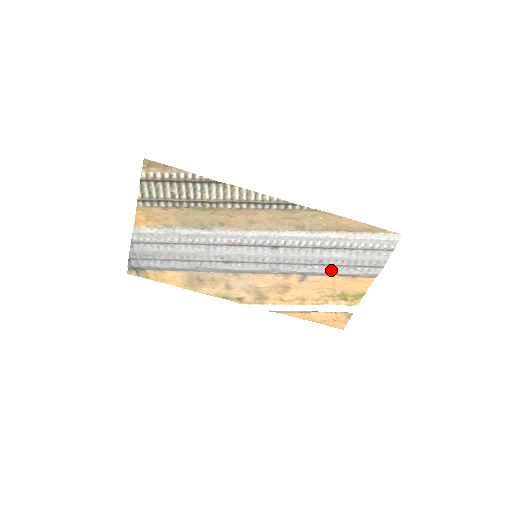
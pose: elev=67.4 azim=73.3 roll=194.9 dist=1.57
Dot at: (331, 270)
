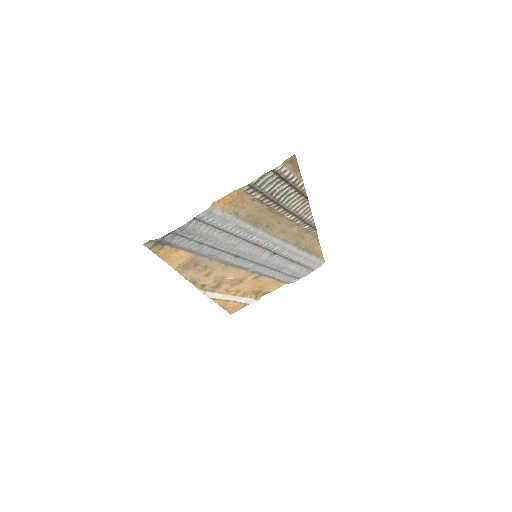
Dot at: (278, 276)
